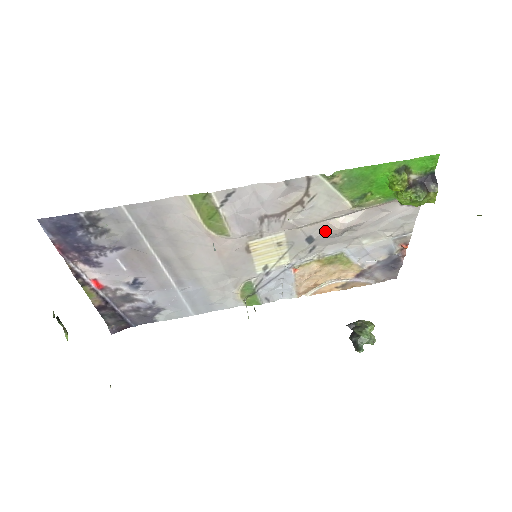
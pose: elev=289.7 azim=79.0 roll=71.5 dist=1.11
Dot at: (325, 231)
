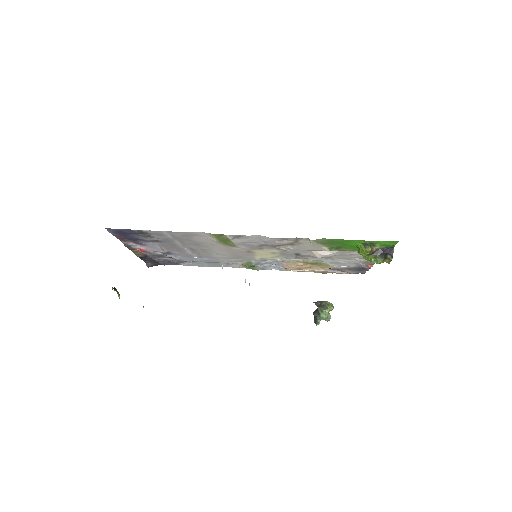
Dot at: (309, 254)
